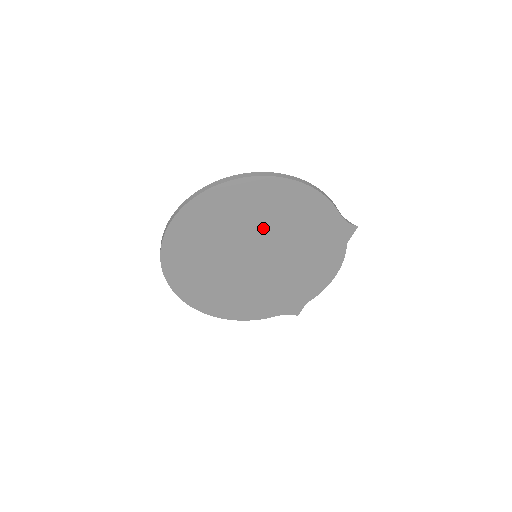
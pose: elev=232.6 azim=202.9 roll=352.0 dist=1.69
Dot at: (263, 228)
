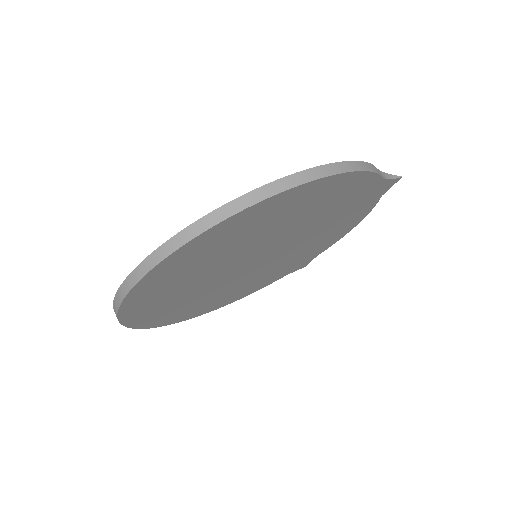
Dot at: (269, 237)
